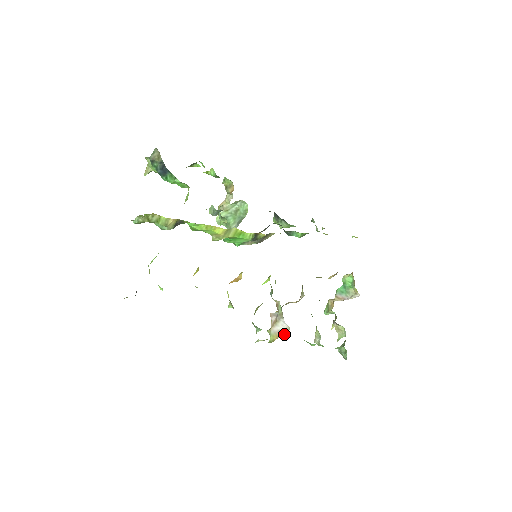
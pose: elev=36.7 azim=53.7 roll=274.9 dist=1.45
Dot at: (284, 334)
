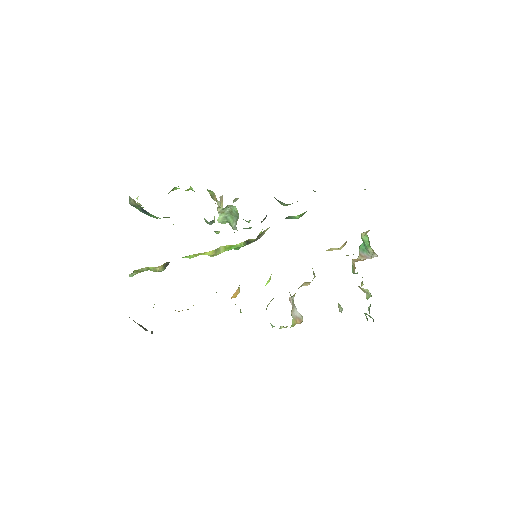
Dot at: (300, 320)
